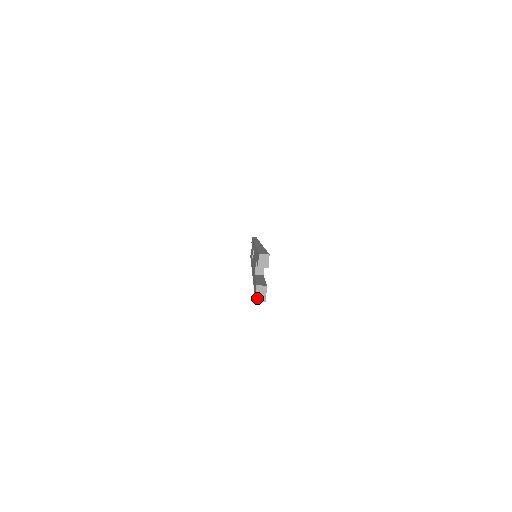
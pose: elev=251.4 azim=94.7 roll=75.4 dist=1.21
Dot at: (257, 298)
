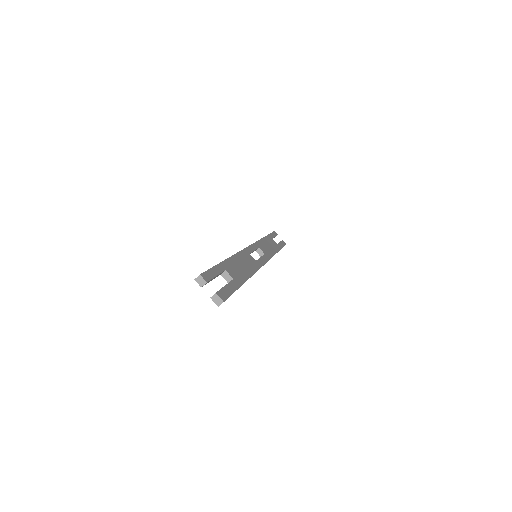
Dot at: (217, 305)
